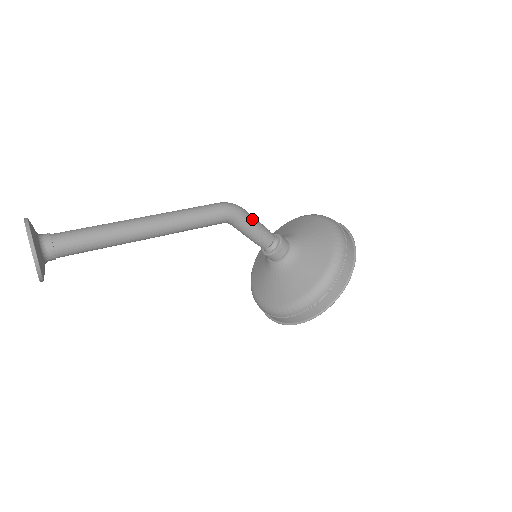
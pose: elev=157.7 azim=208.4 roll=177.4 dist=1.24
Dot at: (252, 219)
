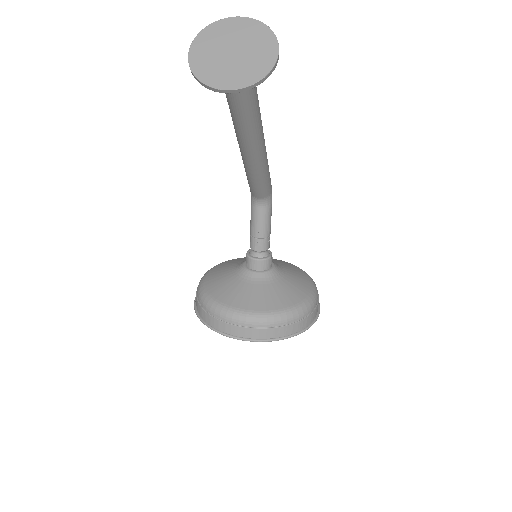
Dot at: occluded
